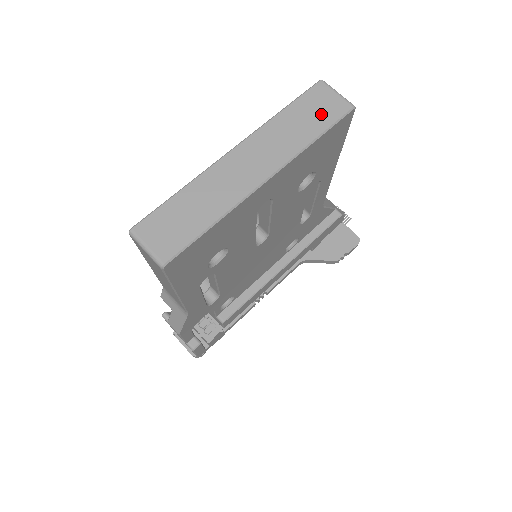
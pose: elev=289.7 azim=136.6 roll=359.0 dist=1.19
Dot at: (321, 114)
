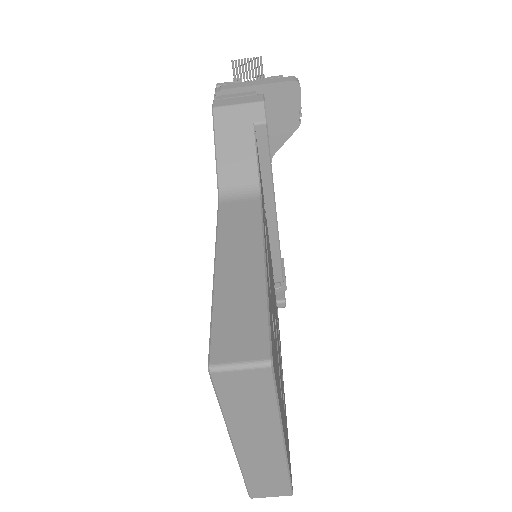
Dot at: (254, 392)
